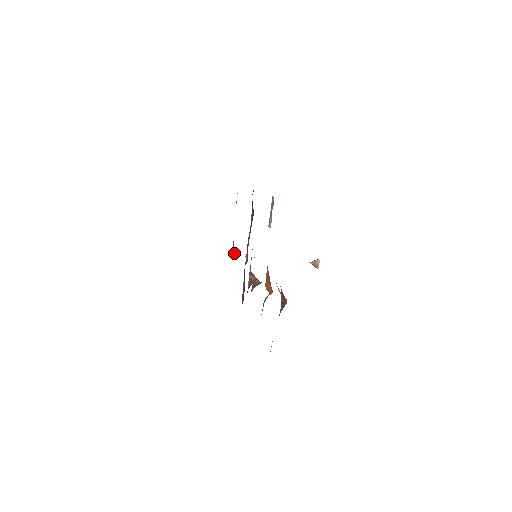
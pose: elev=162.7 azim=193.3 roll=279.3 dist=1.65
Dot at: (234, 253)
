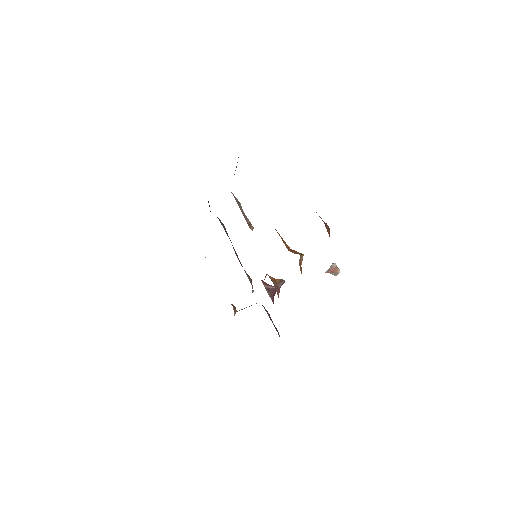
Dot at: (235, 309)
